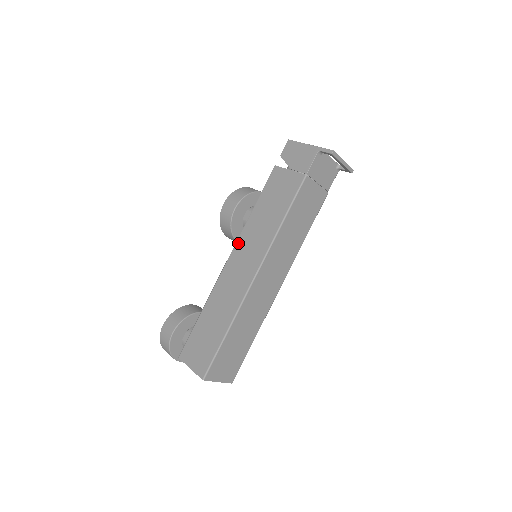
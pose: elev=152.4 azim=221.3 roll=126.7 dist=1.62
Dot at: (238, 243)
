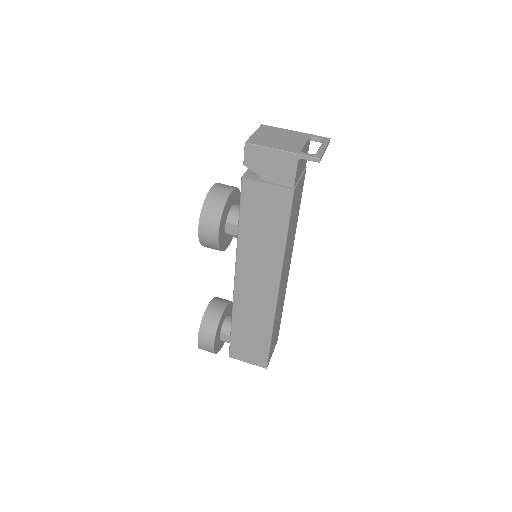
Dot at: (239, 264)
